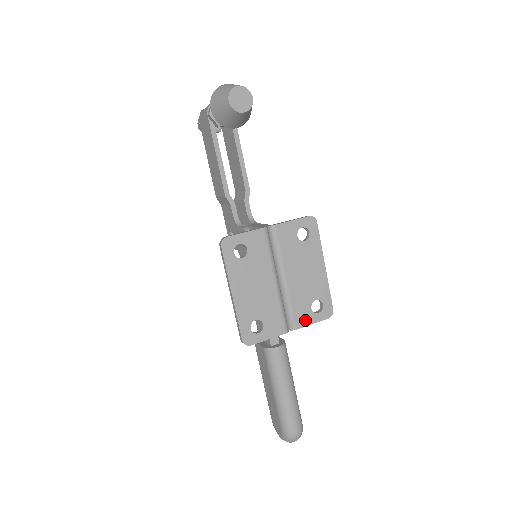
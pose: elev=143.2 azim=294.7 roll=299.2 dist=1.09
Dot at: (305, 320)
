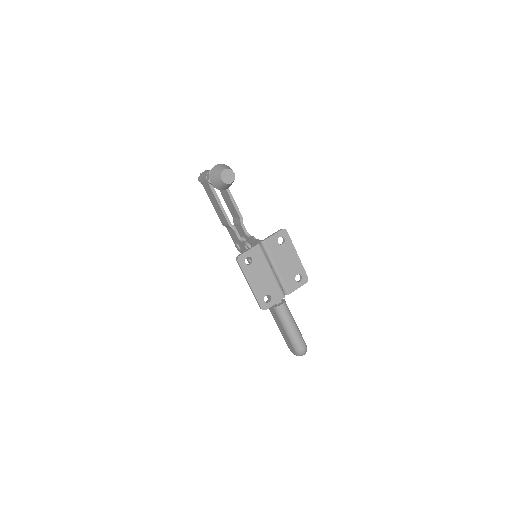
Dot at: (293, 288)
